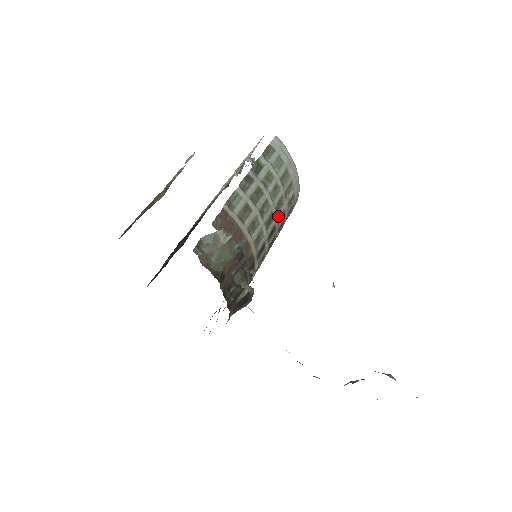
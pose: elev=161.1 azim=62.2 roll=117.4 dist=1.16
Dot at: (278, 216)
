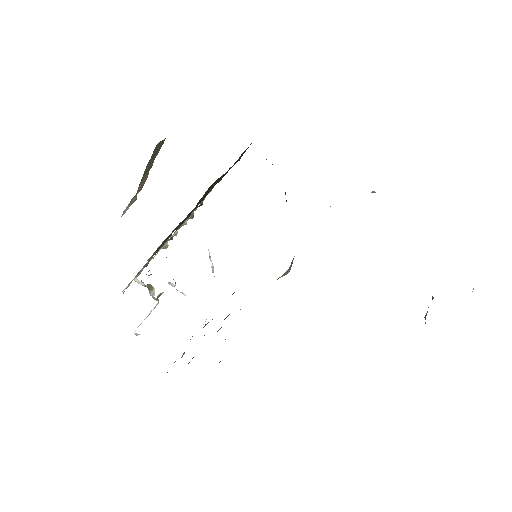
Dot at: occluded
